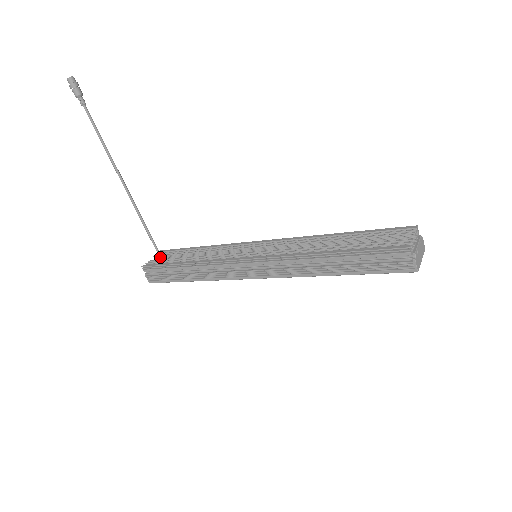
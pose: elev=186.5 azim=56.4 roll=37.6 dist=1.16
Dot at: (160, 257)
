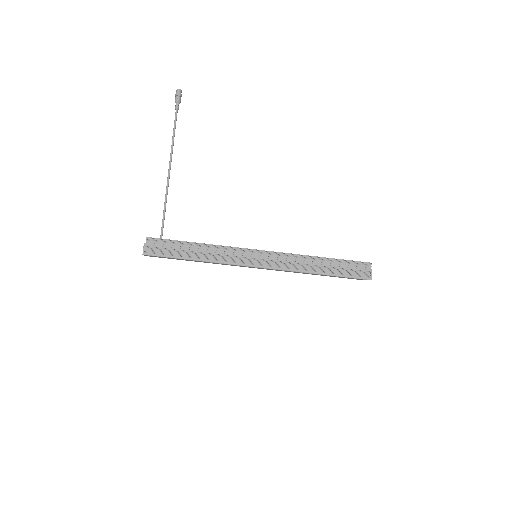
Dot at: (161, 238)
